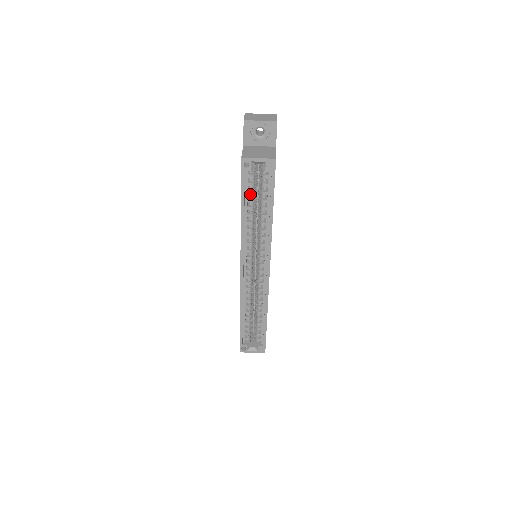
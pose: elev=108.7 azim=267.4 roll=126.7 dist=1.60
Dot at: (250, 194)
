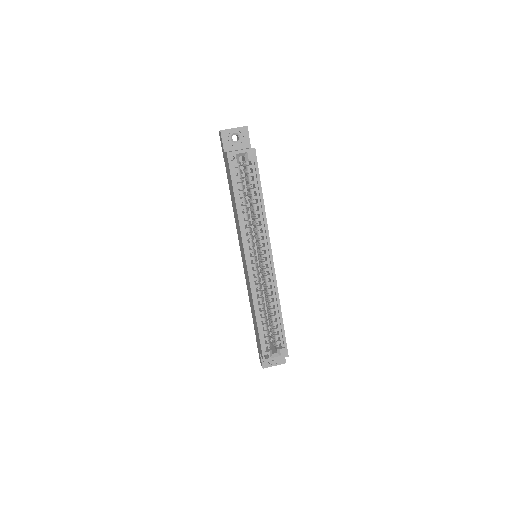
Dot at: (240, 187)
